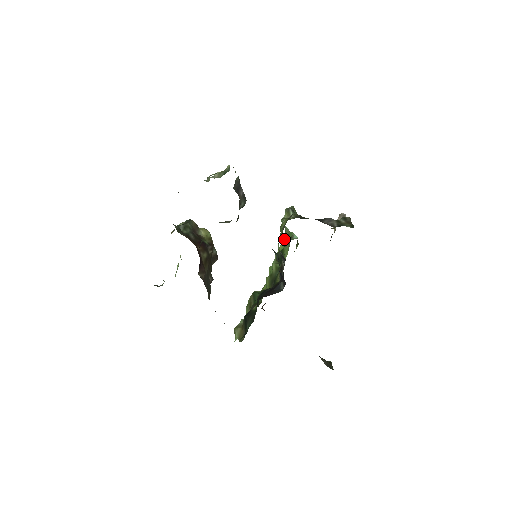
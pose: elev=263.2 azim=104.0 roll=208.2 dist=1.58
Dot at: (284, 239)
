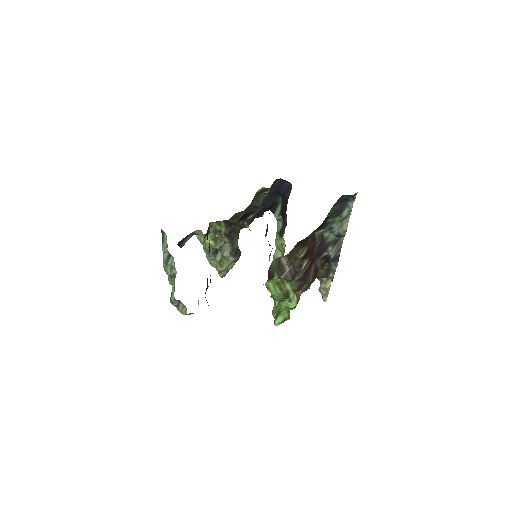
Dot at: occluded
